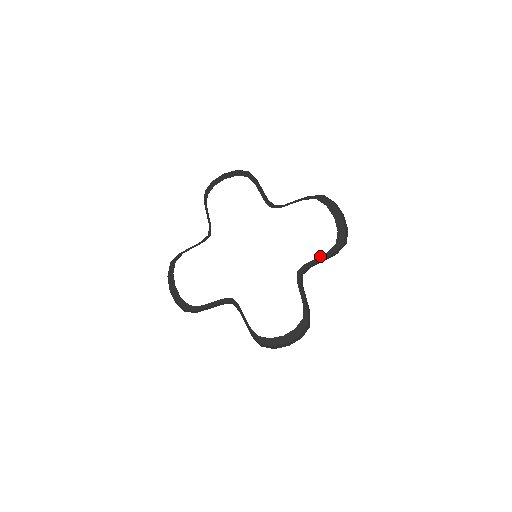
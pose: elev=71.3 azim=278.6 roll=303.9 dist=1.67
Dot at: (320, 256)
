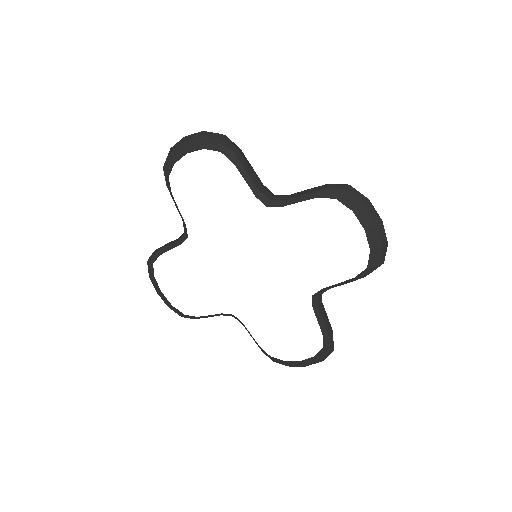
Dot at: (344, 281)
